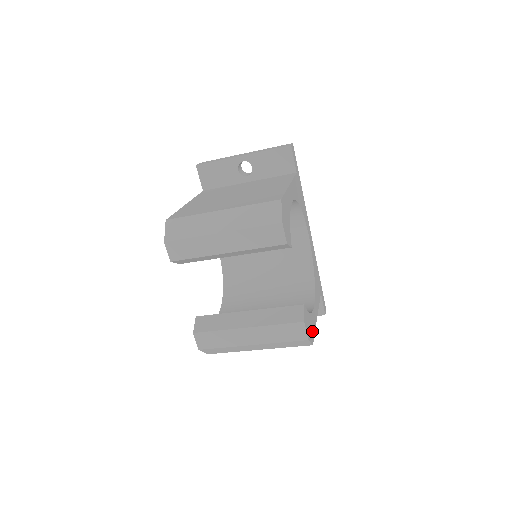
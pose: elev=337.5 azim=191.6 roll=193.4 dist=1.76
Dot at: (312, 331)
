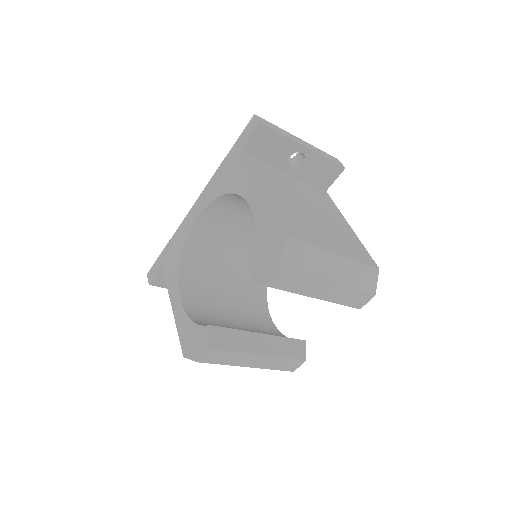
Dot at: occluded
